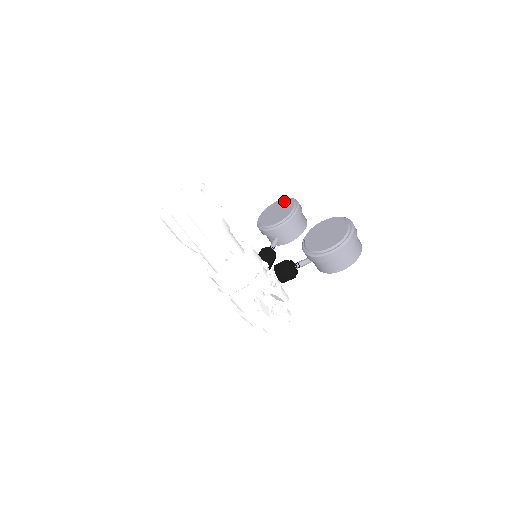
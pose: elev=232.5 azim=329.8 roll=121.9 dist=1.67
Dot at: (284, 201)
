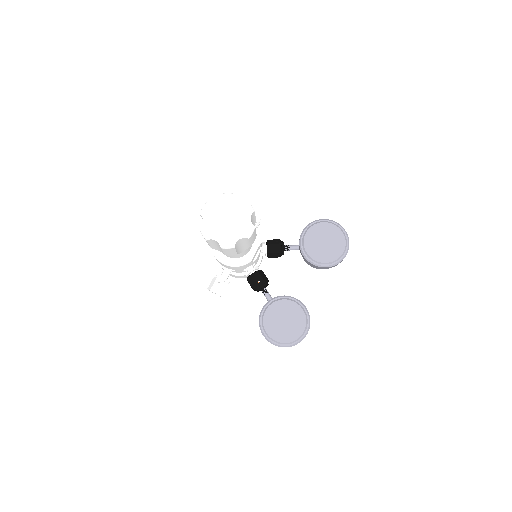
Dot at: (341, 244)
